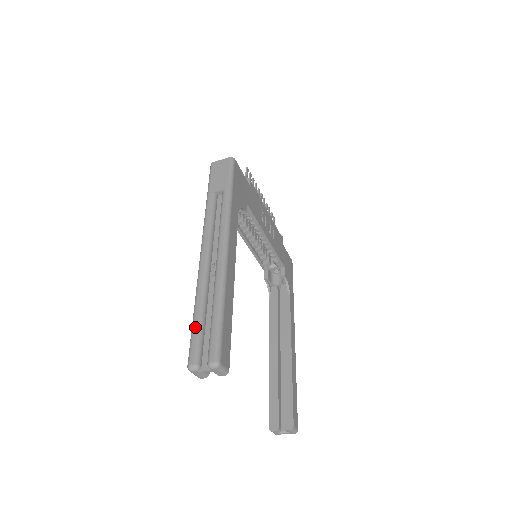
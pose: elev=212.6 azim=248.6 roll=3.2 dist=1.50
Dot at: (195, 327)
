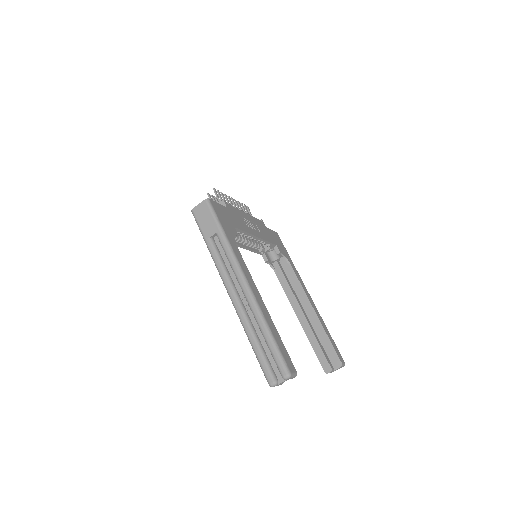
Dot at: (258, 355)
